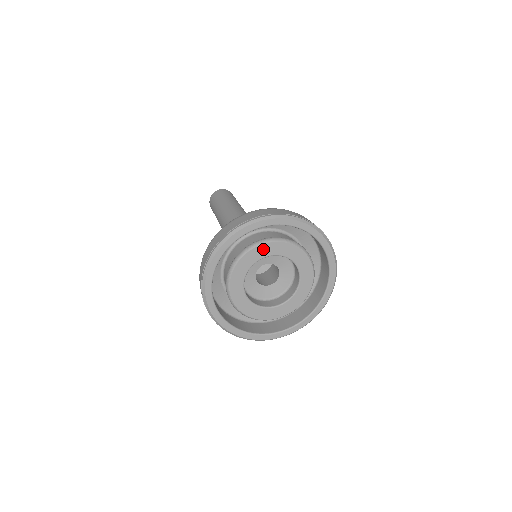
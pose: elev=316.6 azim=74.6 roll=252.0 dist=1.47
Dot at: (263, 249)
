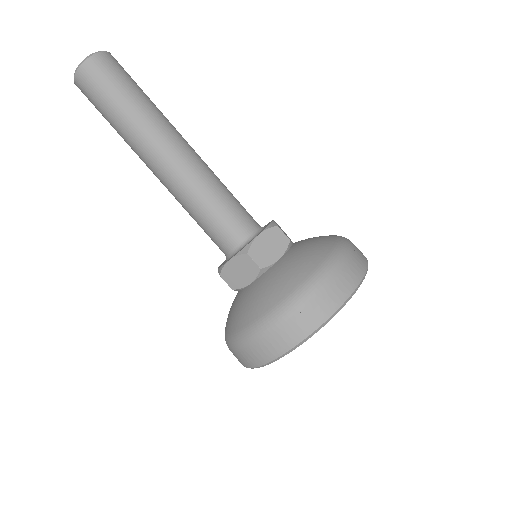
Dot at: occluded
